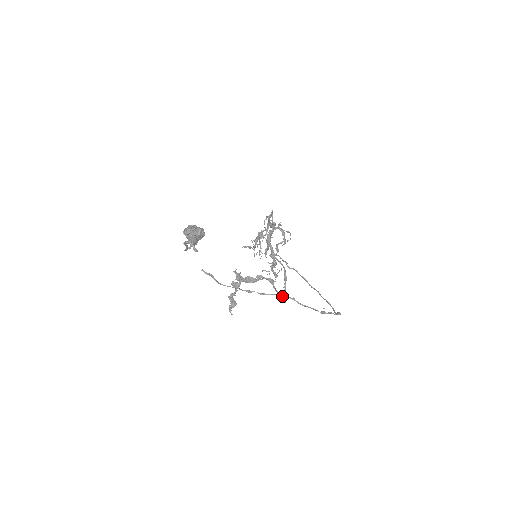
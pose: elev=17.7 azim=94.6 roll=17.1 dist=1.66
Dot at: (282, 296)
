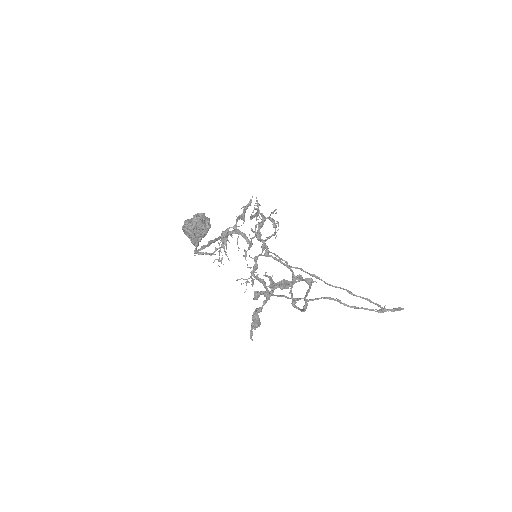
Dot at: (293, 304)
